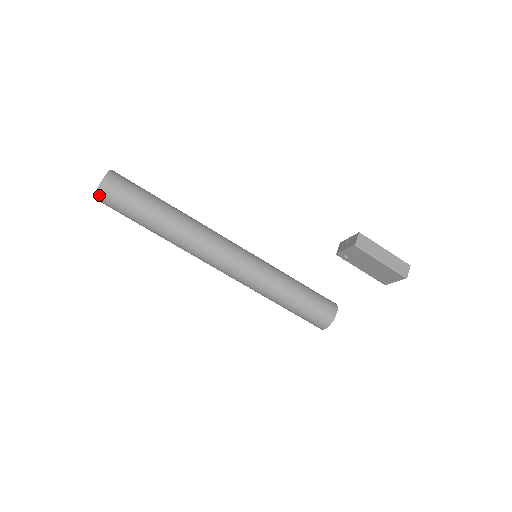
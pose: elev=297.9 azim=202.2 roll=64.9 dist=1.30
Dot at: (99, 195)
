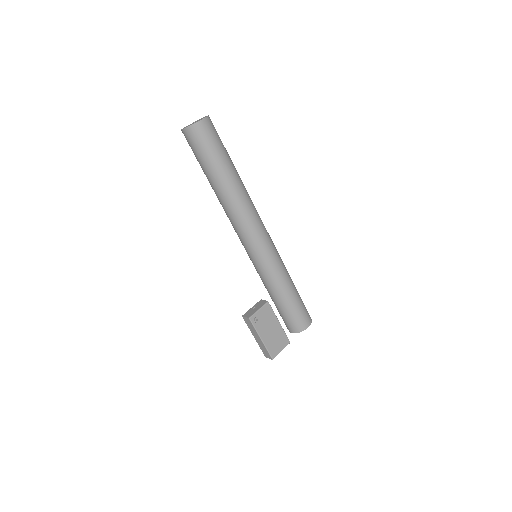
Dot at: (208, 121)
